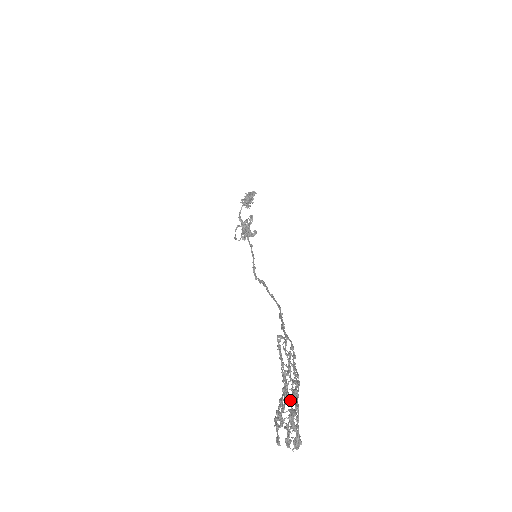
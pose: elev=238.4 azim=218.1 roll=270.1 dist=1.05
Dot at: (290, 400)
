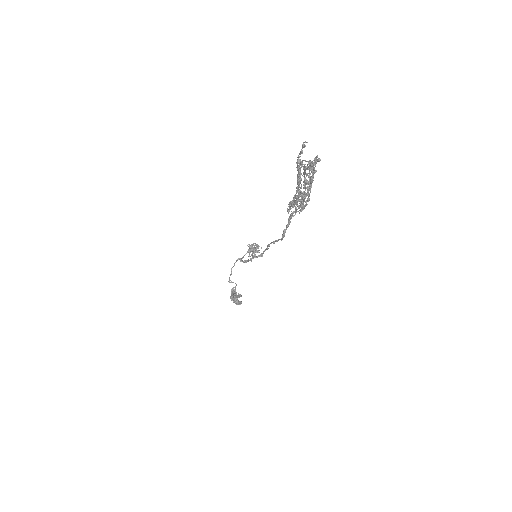
Dot at: occluded
